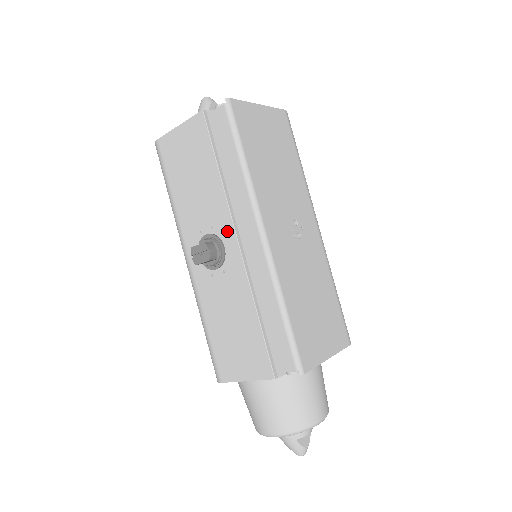
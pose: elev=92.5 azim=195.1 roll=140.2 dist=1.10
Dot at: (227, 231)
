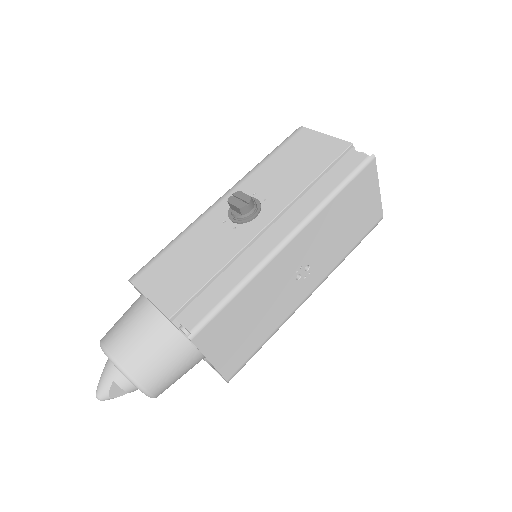
Dot at: (271, 211)
